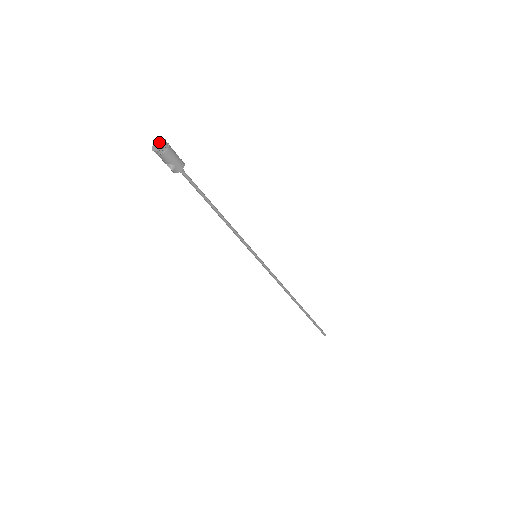
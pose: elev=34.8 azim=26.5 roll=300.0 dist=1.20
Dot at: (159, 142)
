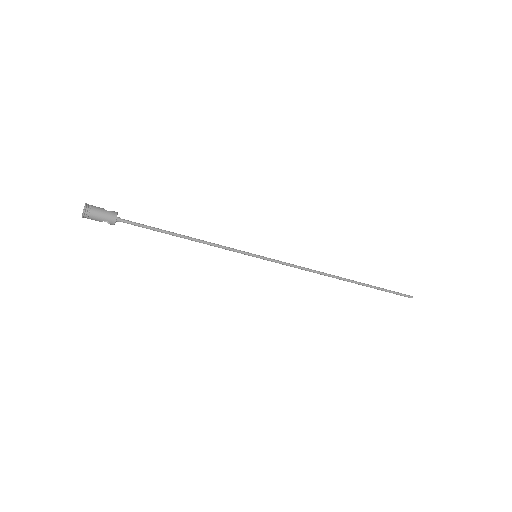
Dot at: occluded
